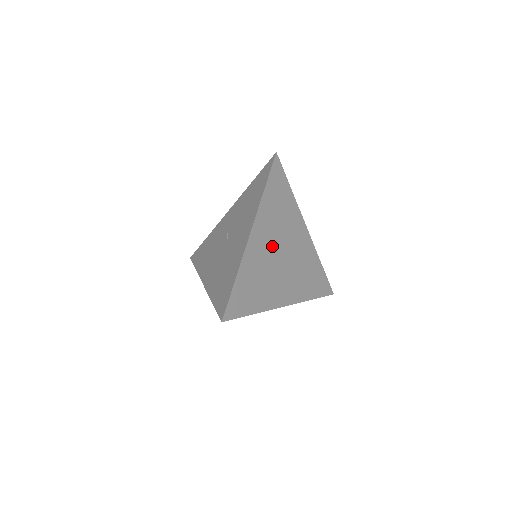
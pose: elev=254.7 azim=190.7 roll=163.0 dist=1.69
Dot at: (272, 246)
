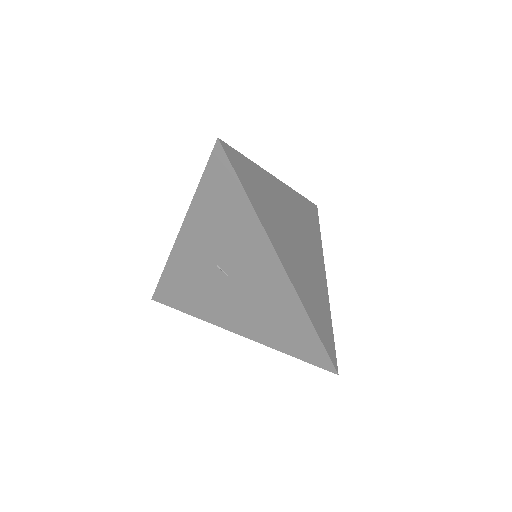
Dot at: (291, 246)
